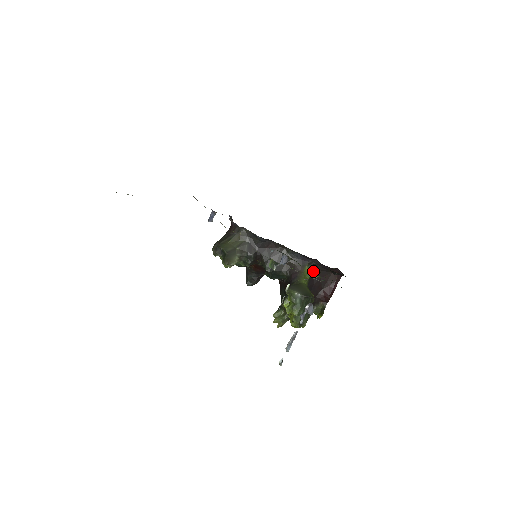
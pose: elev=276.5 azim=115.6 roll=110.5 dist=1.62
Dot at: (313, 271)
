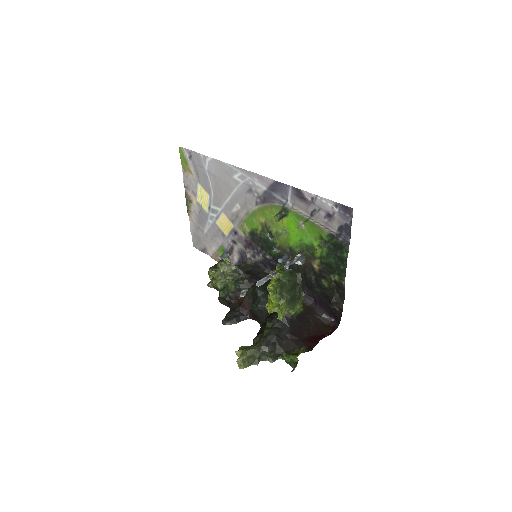
Dot at: (306, 312)
